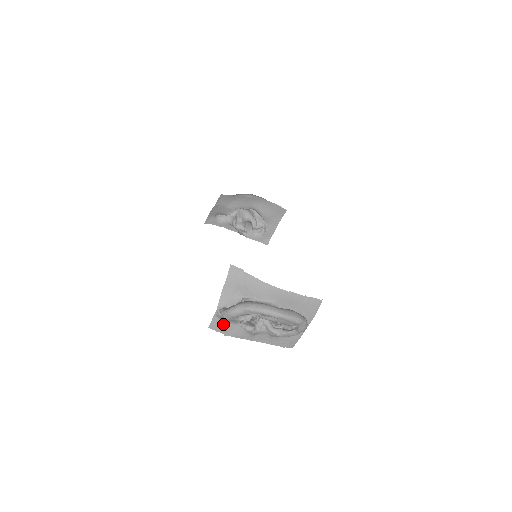
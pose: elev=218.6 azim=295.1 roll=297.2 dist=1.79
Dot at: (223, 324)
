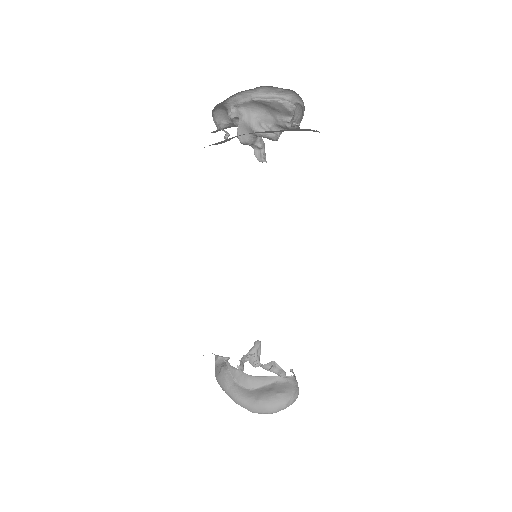
Dot at: occluded
